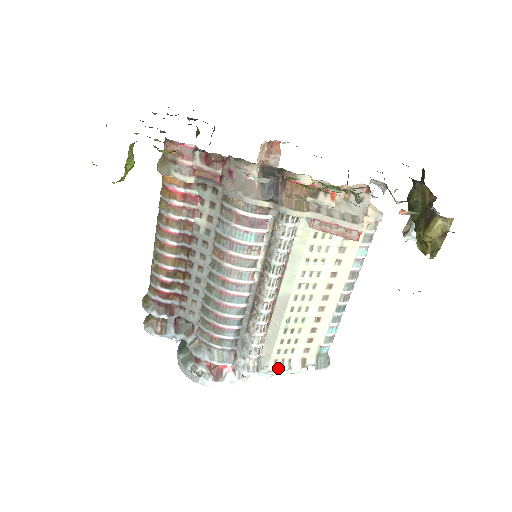
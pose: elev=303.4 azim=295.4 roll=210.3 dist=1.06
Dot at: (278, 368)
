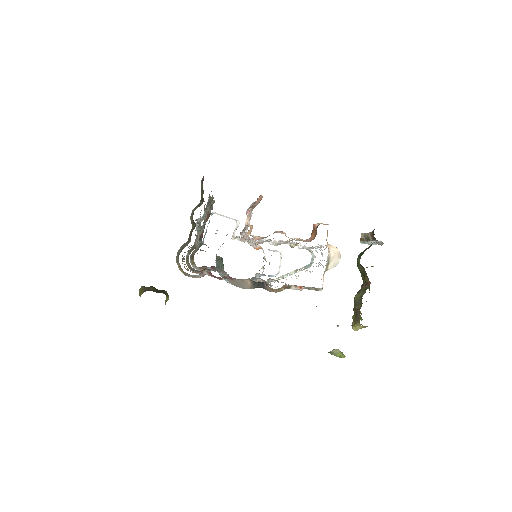
Dot at: (280, 277)
